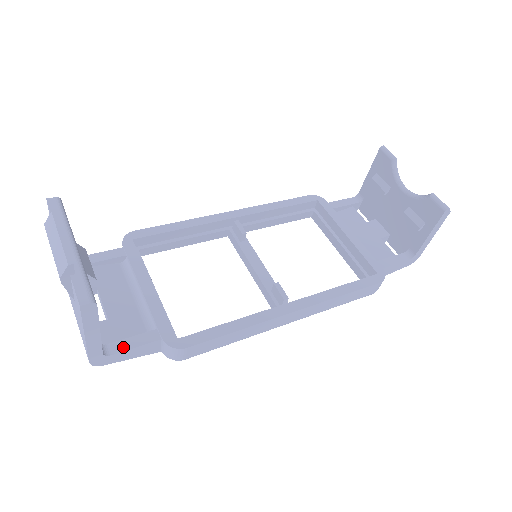
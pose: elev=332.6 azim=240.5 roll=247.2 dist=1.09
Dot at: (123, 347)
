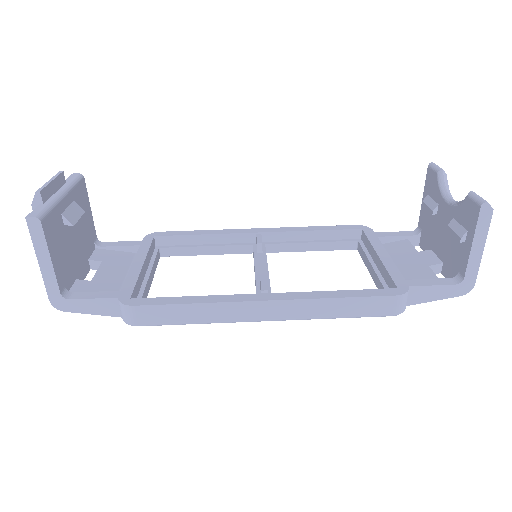
Dot at: (83, 296)
